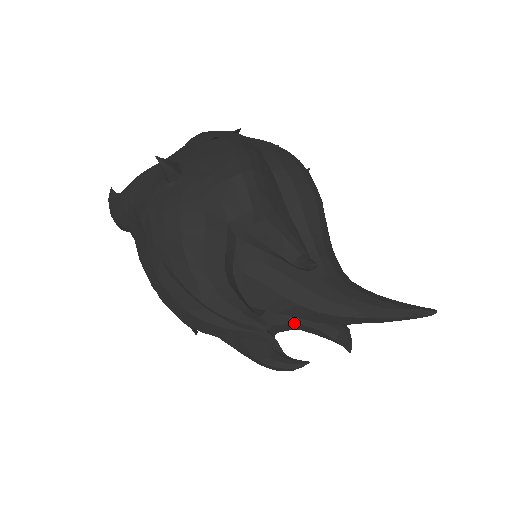
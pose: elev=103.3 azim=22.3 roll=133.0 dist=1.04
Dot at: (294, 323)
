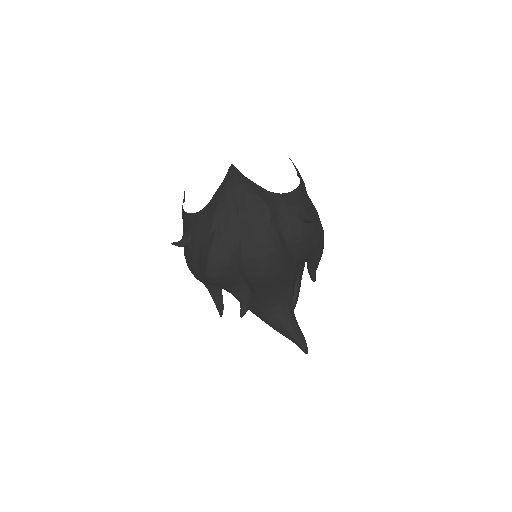
Dot at: occluded
